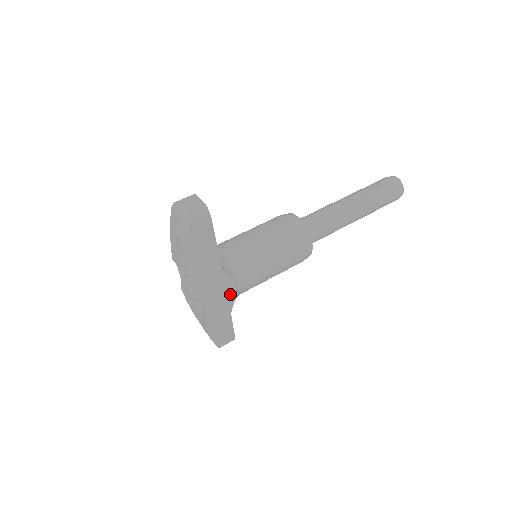
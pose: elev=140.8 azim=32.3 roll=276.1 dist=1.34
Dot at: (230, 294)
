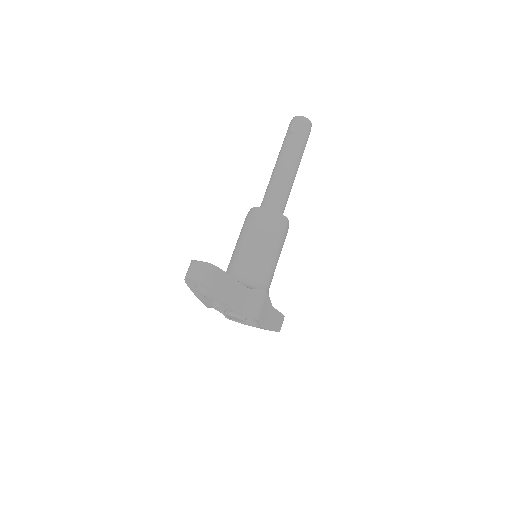
Dot at: (264, 297)
